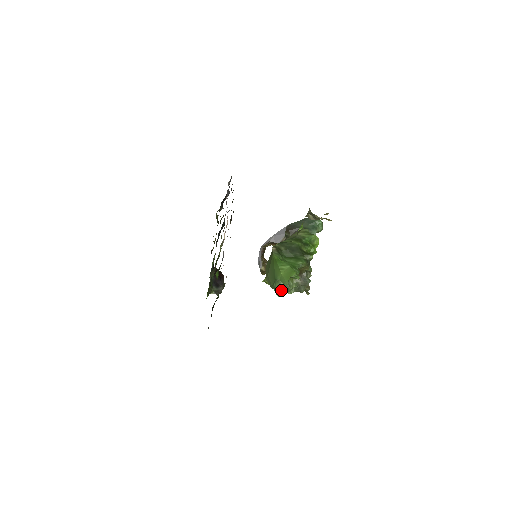
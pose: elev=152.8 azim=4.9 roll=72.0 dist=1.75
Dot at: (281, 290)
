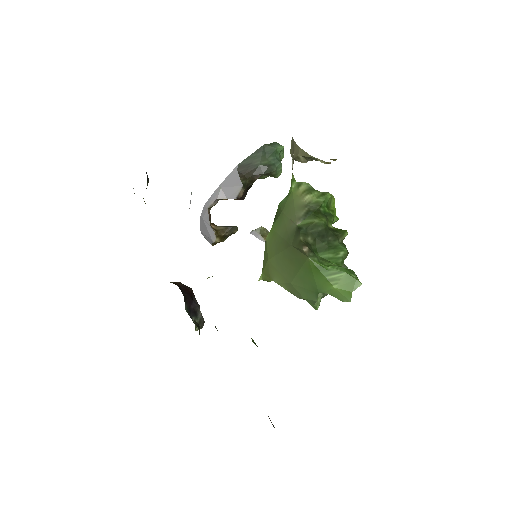
Dot at: (319, 300)
